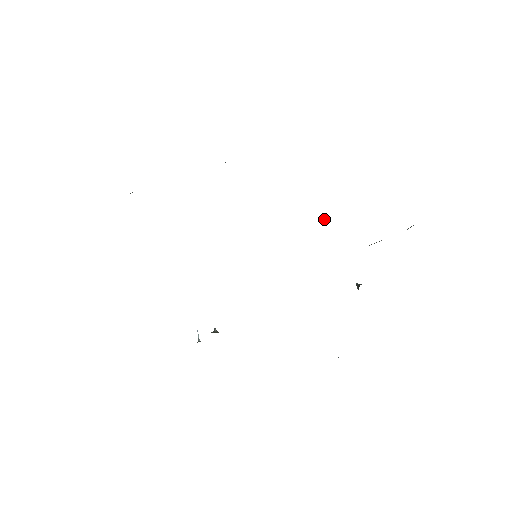
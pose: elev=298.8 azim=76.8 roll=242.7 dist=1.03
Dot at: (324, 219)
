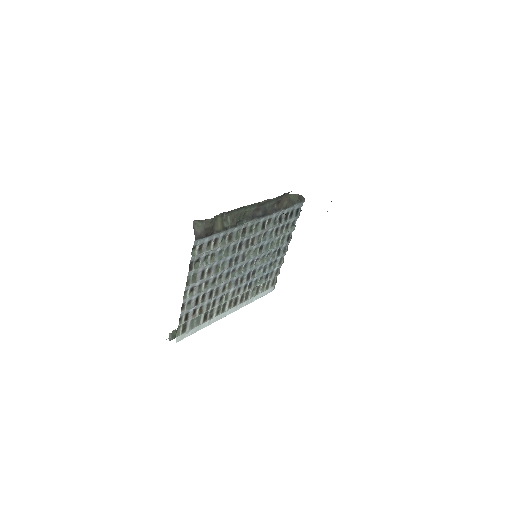
Dot at: (277, 235)
